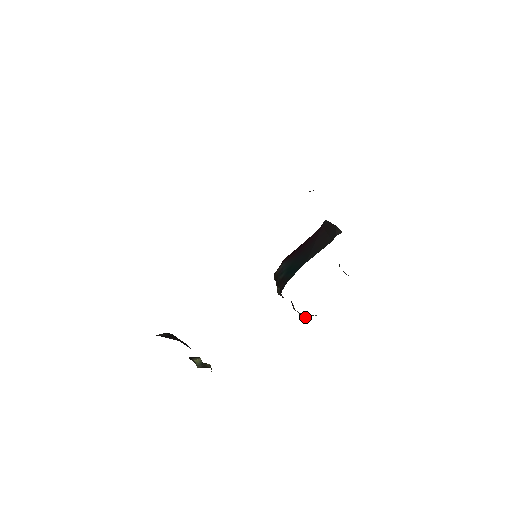
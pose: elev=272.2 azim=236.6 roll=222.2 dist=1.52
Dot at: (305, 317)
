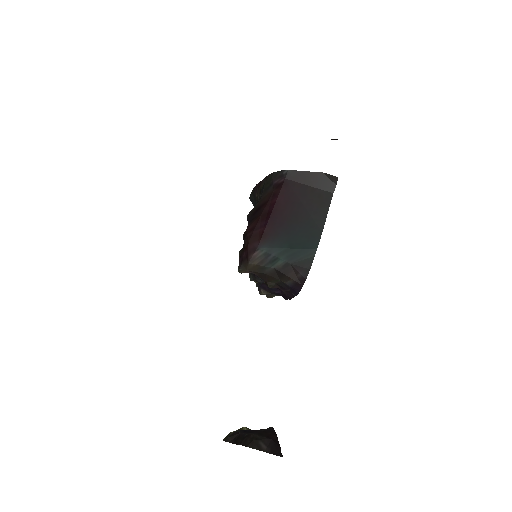
Dot at: (275, 295)
